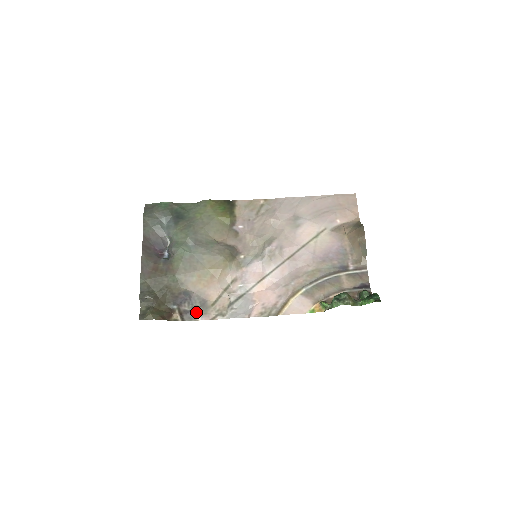
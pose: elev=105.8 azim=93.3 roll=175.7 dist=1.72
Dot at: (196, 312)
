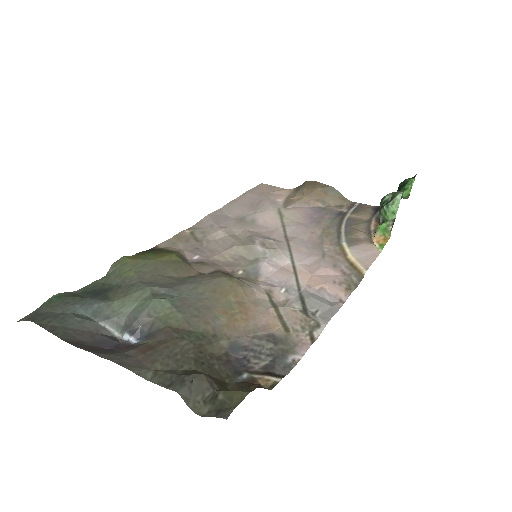
Dot at: (281, 355)
